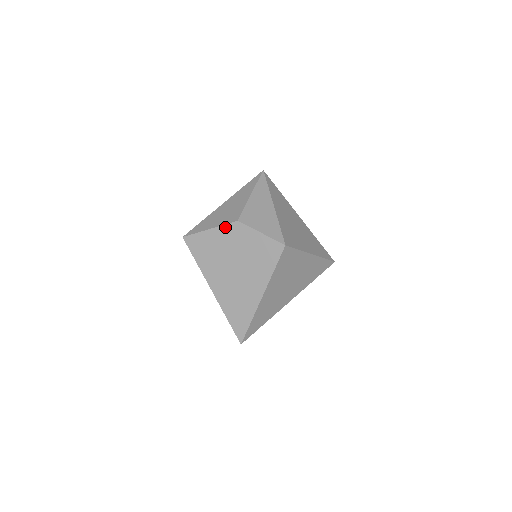
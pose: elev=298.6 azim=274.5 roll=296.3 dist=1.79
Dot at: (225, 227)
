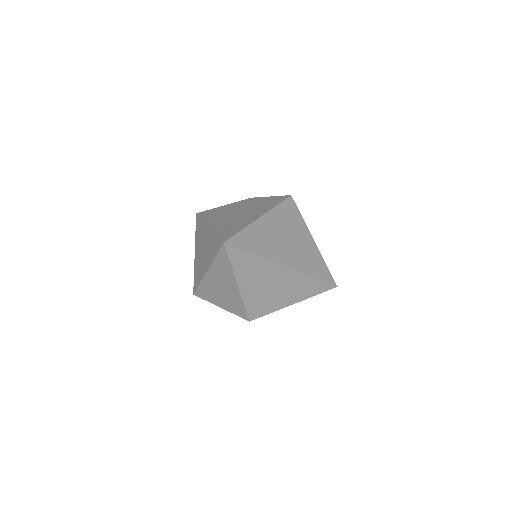
Dot at: (239, 202)
